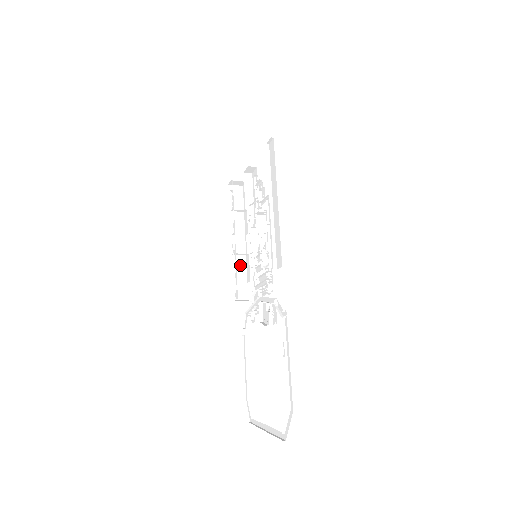
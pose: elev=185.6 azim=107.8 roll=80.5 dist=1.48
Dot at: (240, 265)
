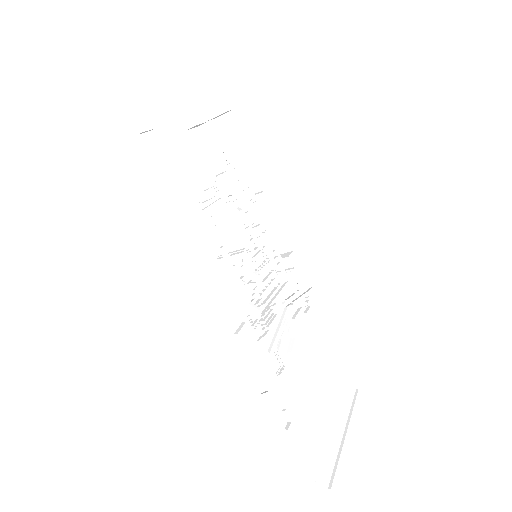
Dot at: (275, 230)
